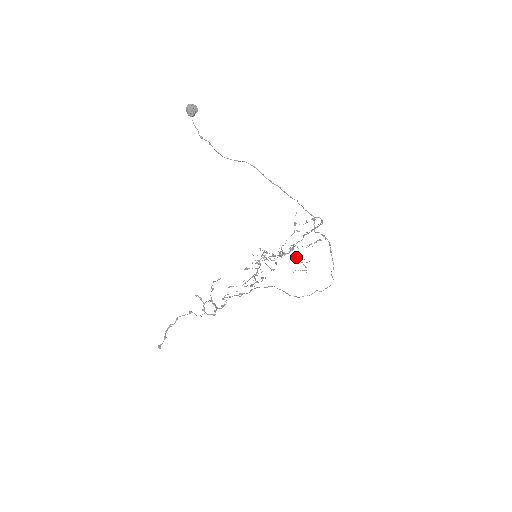
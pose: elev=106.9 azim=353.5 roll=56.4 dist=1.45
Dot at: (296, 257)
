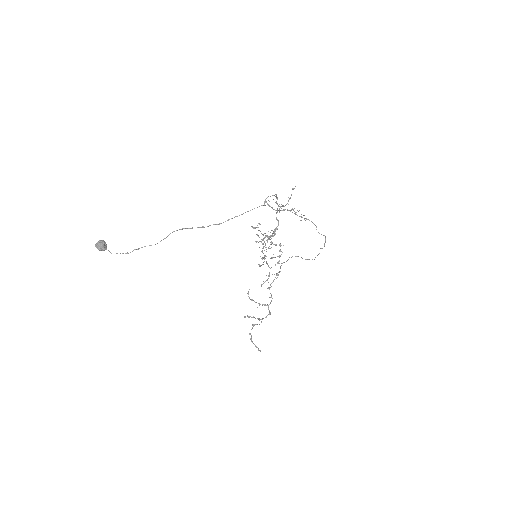
Dot at: (290, 210)
